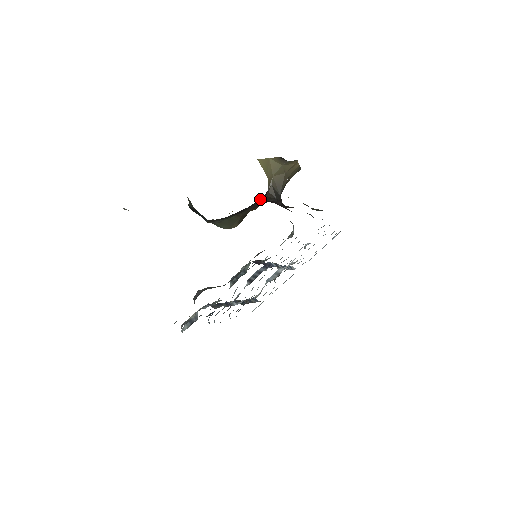
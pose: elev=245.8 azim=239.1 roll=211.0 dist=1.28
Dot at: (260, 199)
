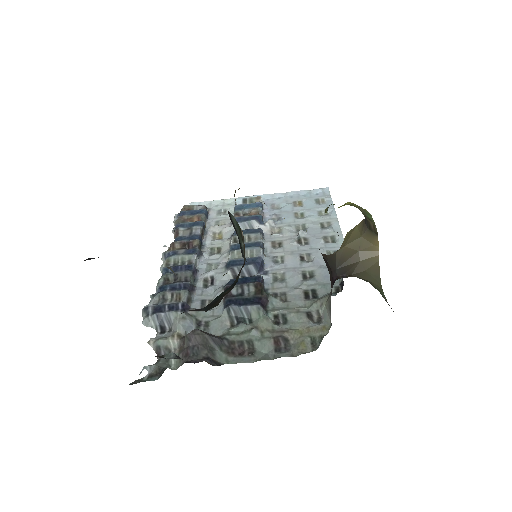
Dot at: occluded
